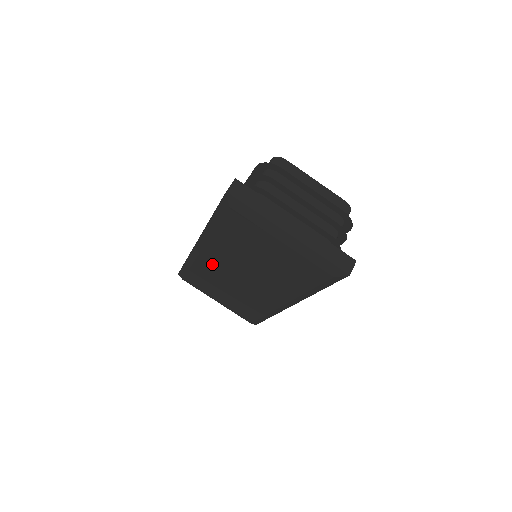
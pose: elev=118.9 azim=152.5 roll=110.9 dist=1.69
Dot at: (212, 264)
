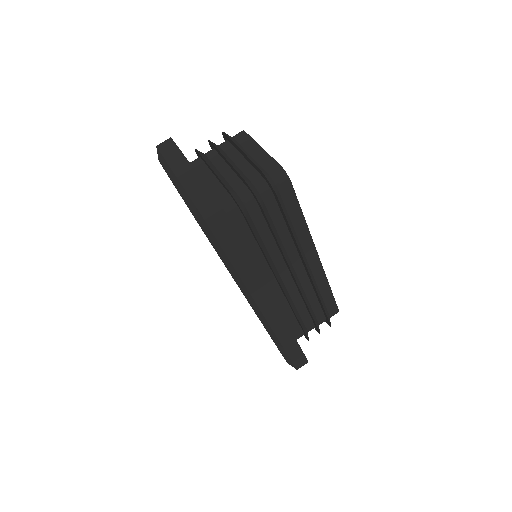
Dot at: occluded
